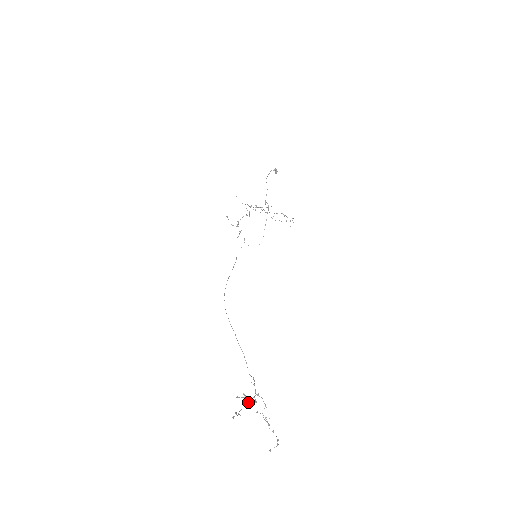
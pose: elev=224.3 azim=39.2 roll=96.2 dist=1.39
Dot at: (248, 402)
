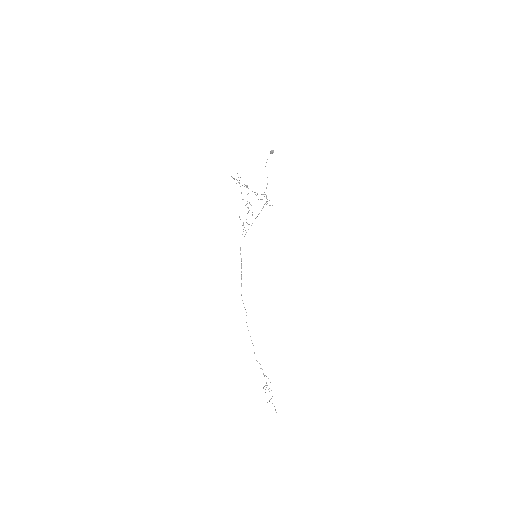
Dot at: occluded
